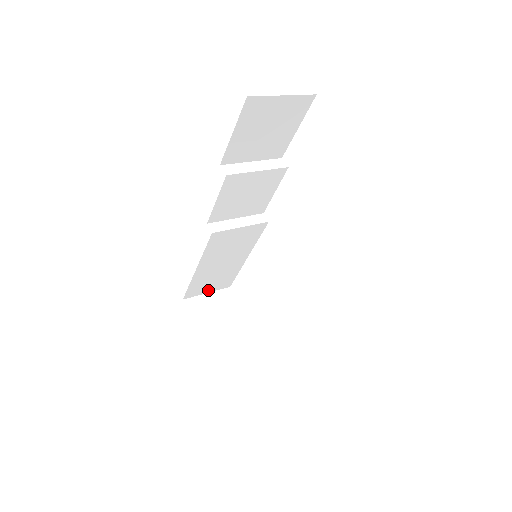
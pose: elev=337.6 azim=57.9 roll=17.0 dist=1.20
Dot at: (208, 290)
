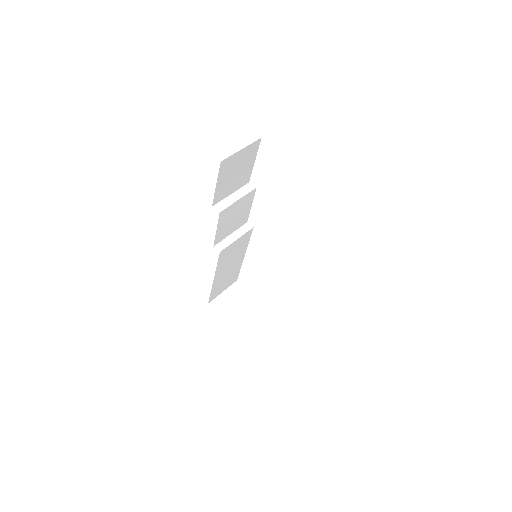
Dot at: (223, 289)
